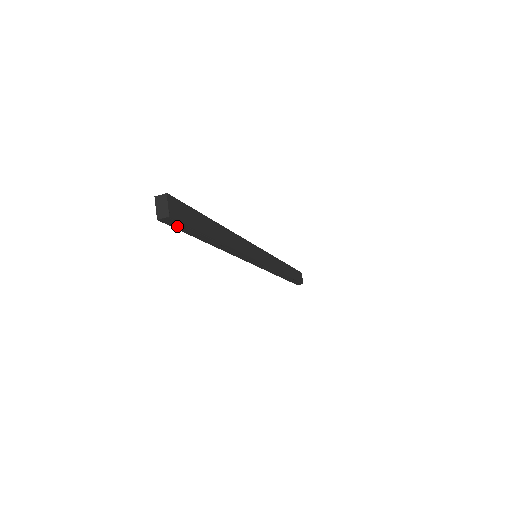
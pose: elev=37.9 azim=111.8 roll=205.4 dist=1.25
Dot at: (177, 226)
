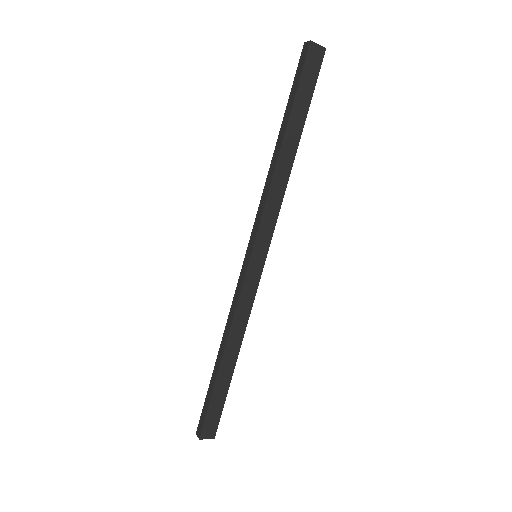
Dot at: occluded
